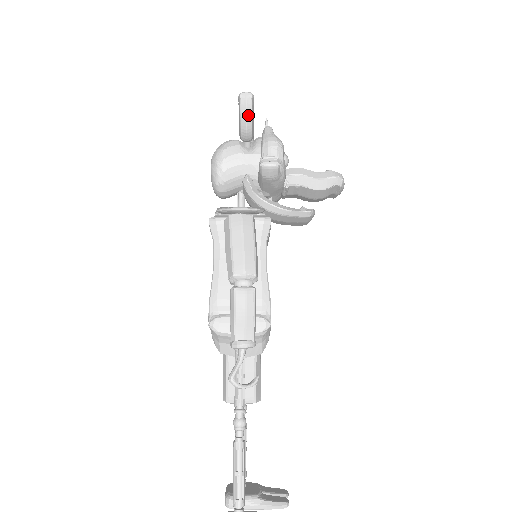
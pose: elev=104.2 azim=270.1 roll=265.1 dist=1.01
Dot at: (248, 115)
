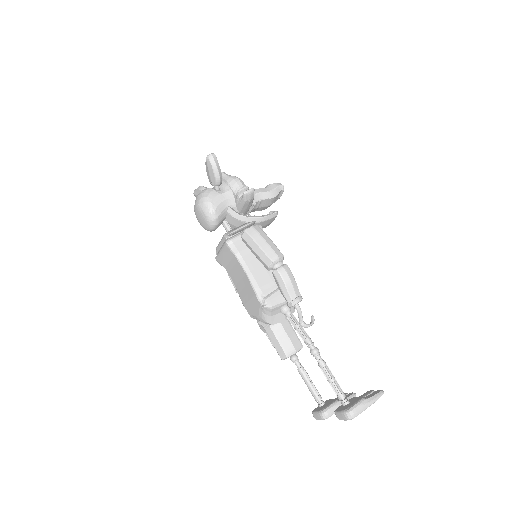
Dot at: (218, 167)
